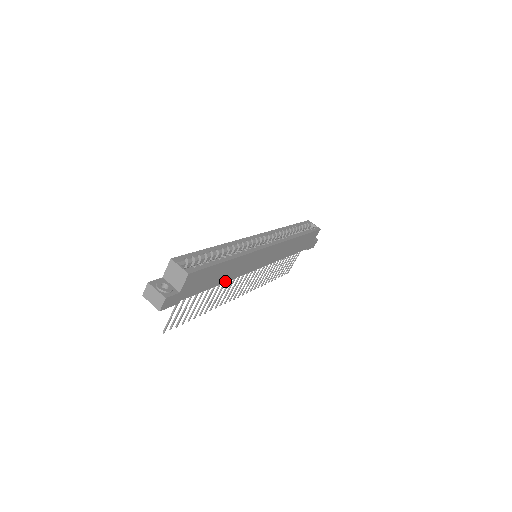
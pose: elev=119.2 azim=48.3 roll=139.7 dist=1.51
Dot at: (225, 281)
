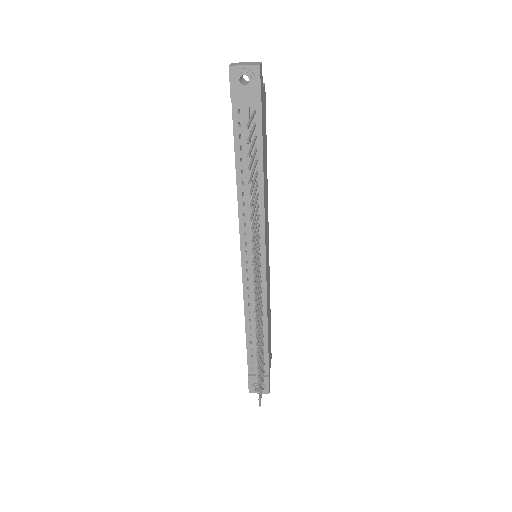
Dot at: (263, 190)
